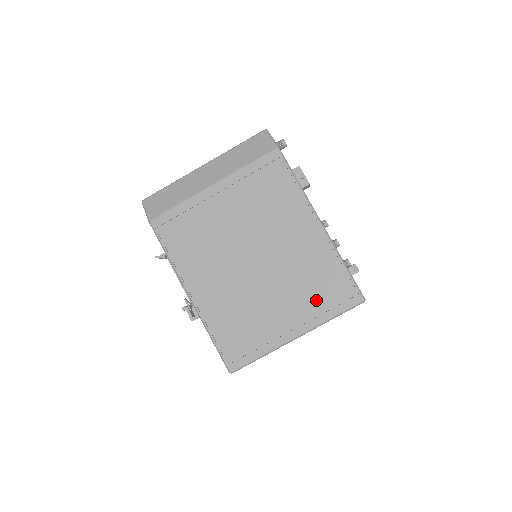
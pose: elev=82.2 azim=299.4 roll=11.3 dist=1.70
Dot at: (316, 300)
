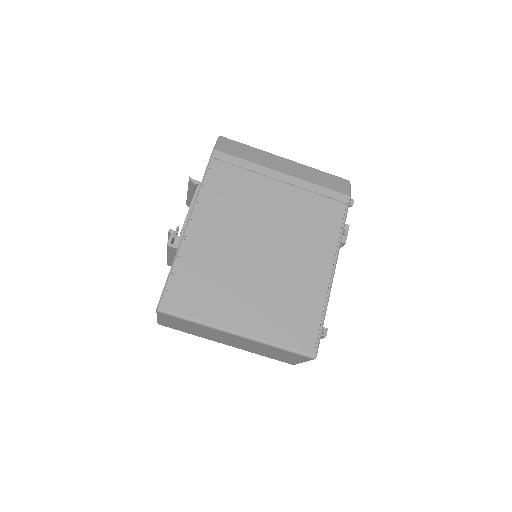
Dot at: (279, 321)
